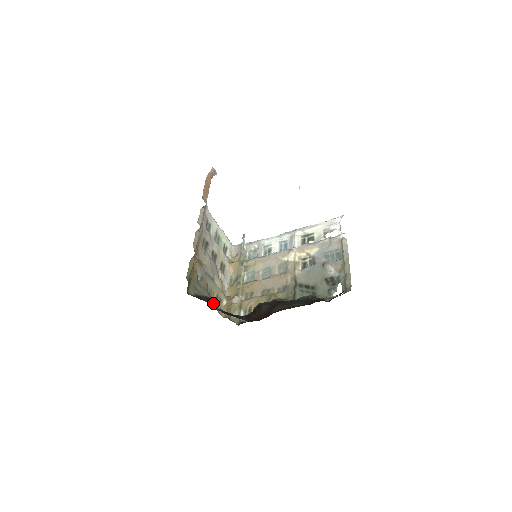
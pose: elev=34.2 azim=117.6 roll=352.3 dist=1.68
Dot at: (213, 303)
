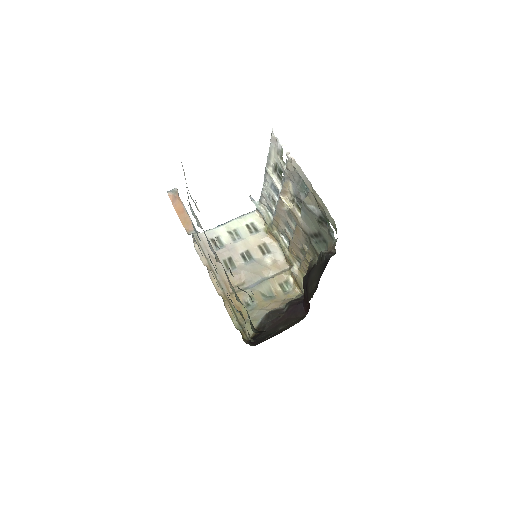
Dot at: (281, 298)
